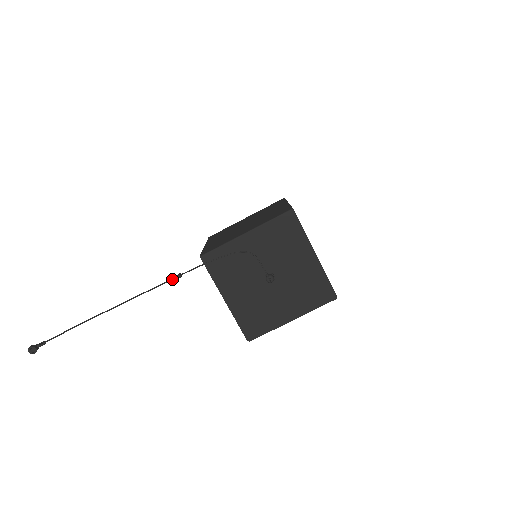
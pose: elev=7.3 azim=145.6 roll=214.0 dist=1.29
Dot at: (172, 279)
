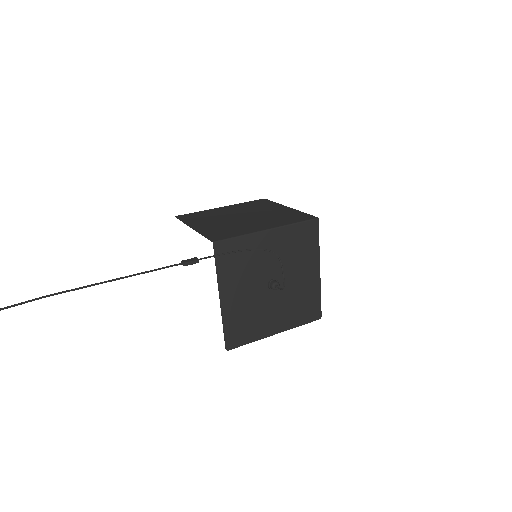
Dot at: (188, 262)
